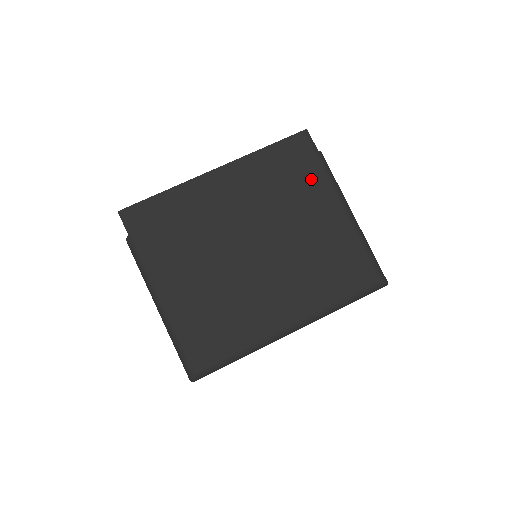
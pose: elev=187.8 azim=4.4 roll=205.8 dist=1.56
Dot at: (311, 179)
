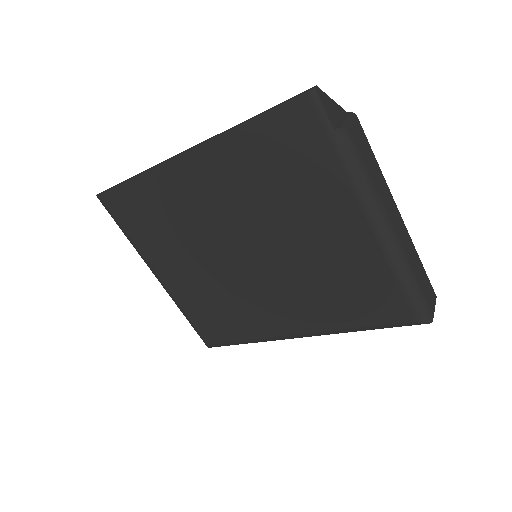
Dot at: (320, 178)
